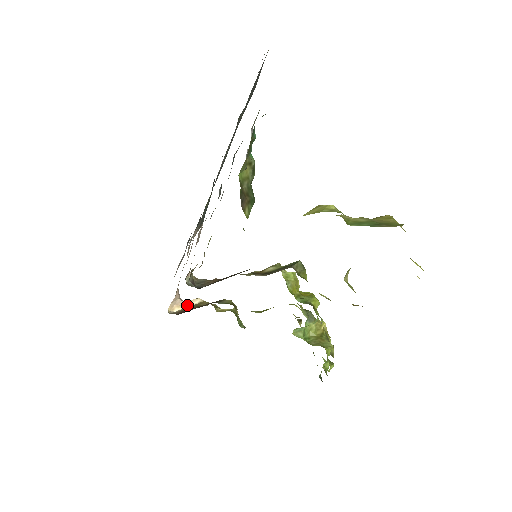
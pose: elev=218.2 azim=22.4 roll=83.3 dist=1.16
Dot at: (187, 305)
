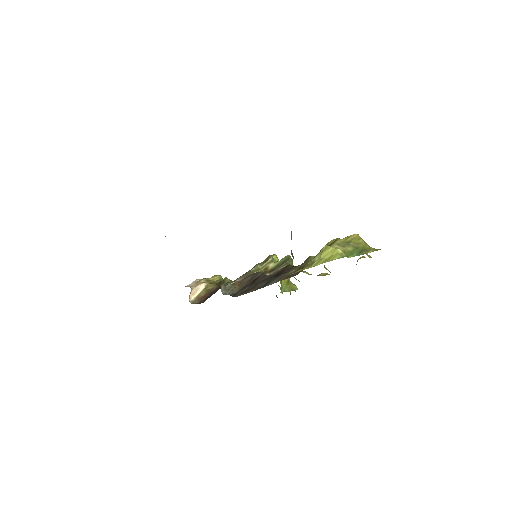
Dot at: (198, 291)
